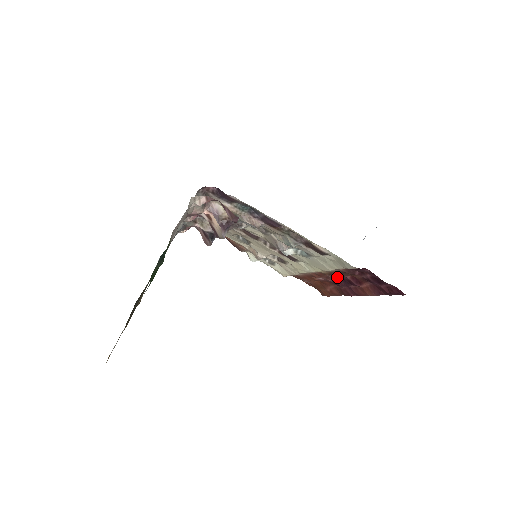
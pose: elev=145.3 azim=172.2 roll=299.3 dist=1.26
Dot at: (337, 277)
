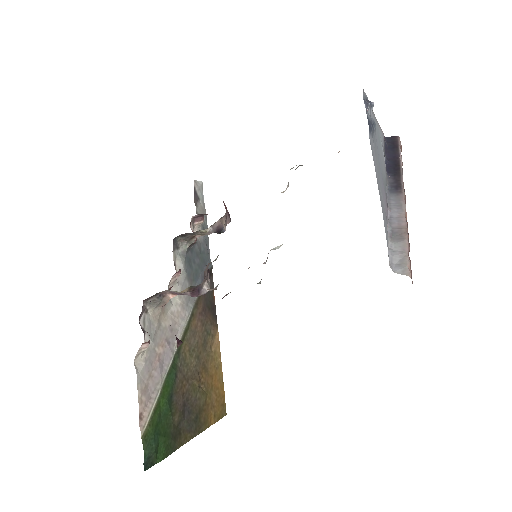
Dot at: occluded
